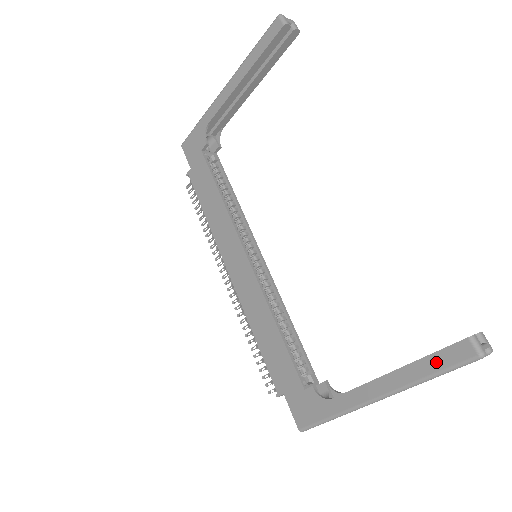
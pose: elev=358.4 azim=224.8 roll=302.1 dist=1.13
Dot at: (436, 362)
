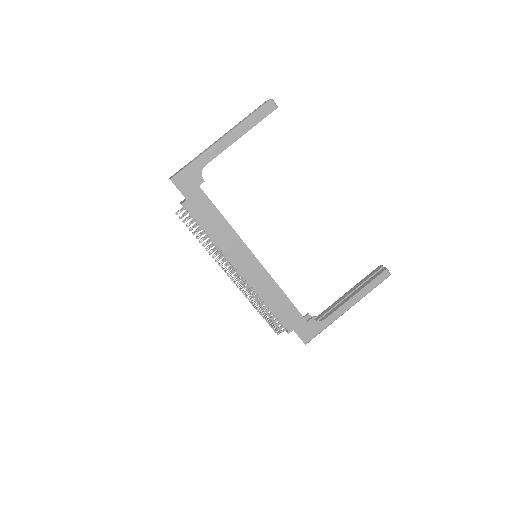
Dot at: (374, 283)
